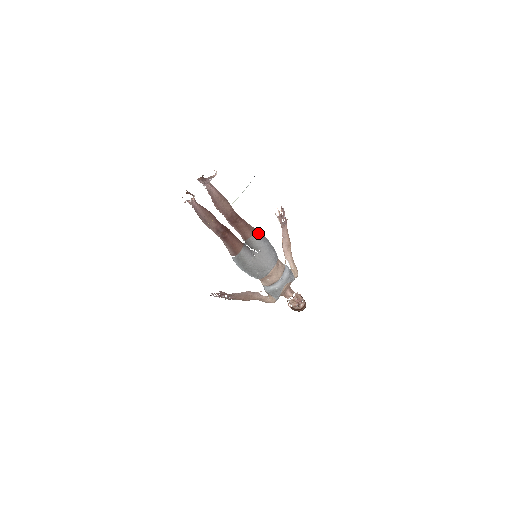
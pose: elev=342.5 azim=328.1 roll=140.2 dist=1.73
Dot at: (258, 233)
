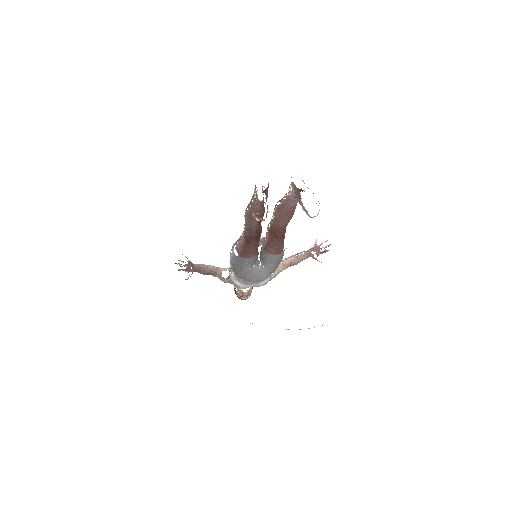
Dot at: (281, 254)
